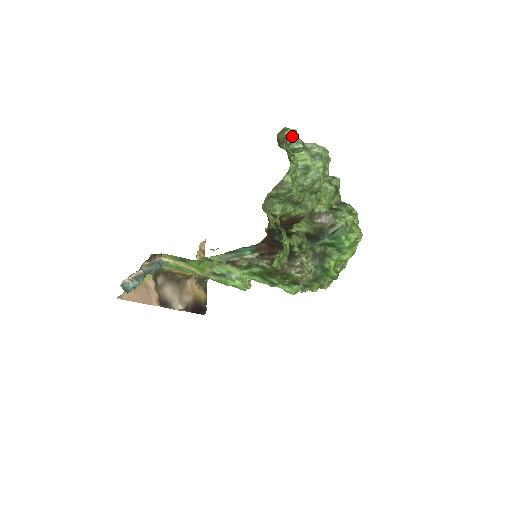
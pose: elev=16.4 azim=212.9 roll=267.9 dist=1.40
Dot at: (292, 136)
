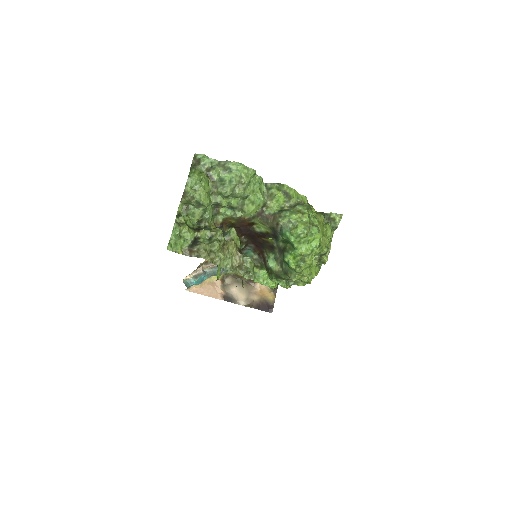
Dot at: (205, 159)
